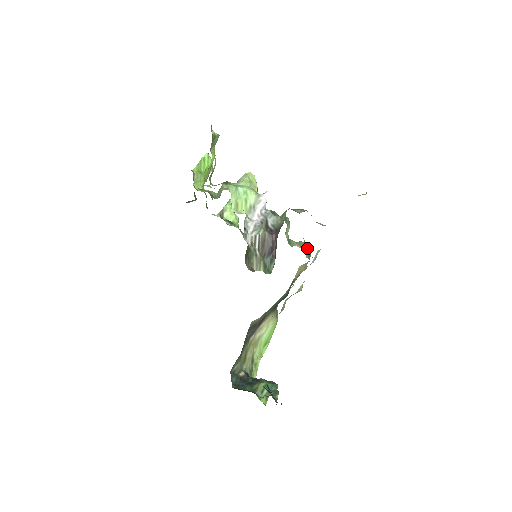
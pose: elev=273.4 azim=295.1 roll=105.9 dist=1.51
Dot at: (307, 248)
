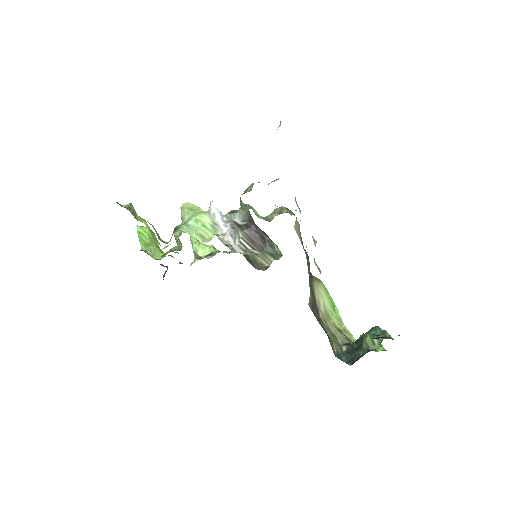
Dot at: occluded
